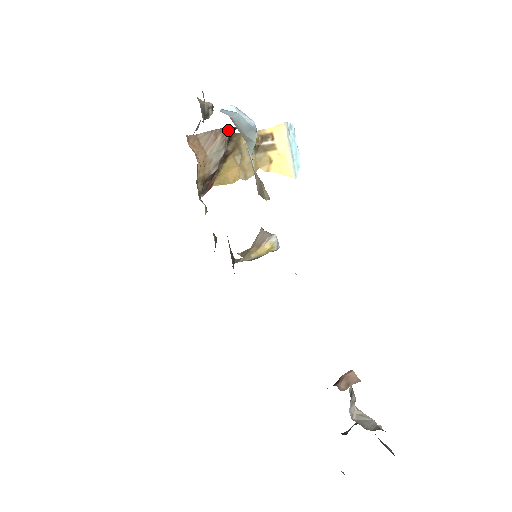
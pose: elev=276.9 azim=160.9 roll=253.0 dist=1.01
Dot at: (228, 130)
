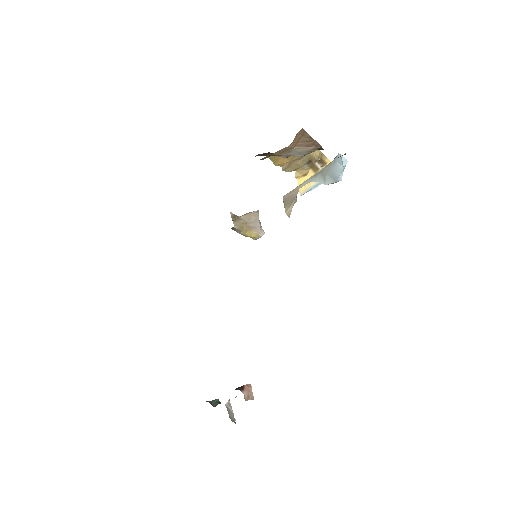
Dot at: (319, 148)
